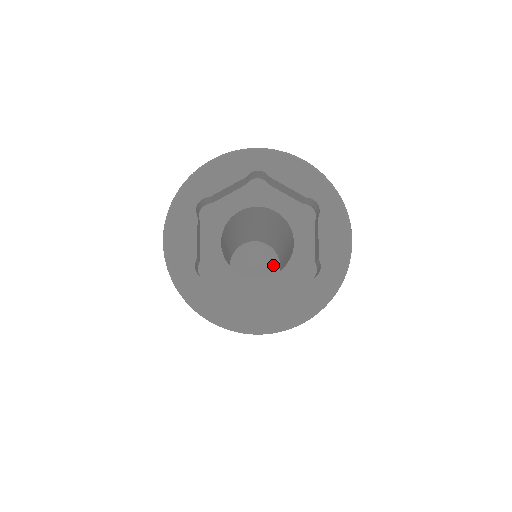
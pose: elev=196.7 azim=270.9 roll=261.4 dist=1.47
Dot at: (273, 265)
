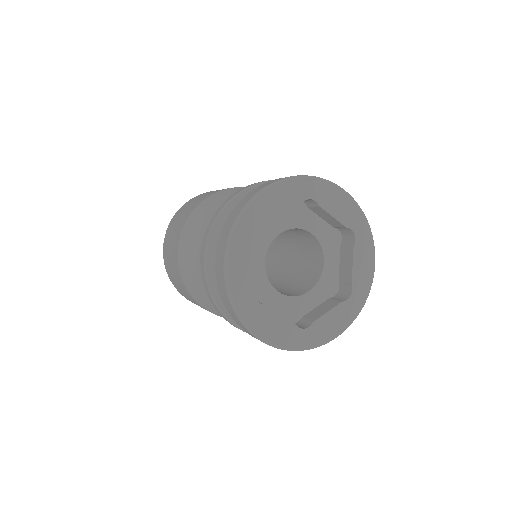
Dot at: occluded
